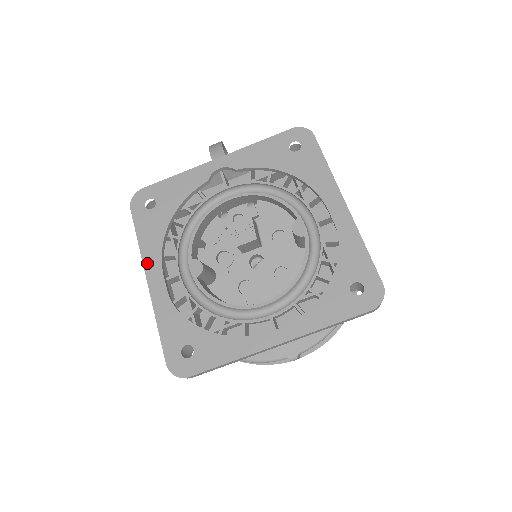
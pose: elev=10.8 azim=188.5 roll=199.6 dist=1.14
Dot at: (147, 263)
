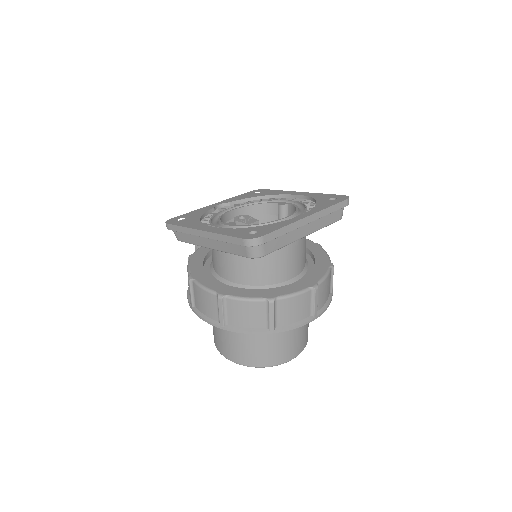
Dot at: (196, 228)
